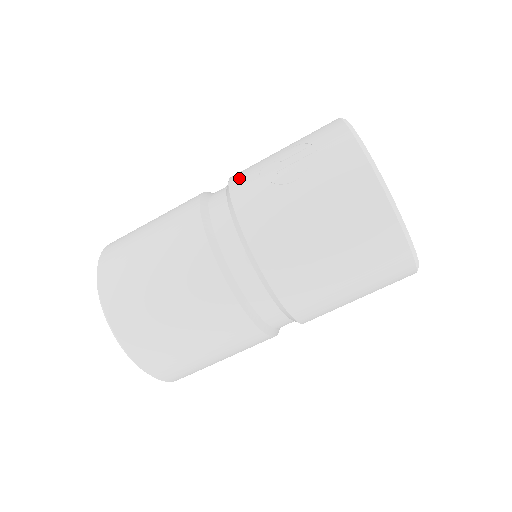
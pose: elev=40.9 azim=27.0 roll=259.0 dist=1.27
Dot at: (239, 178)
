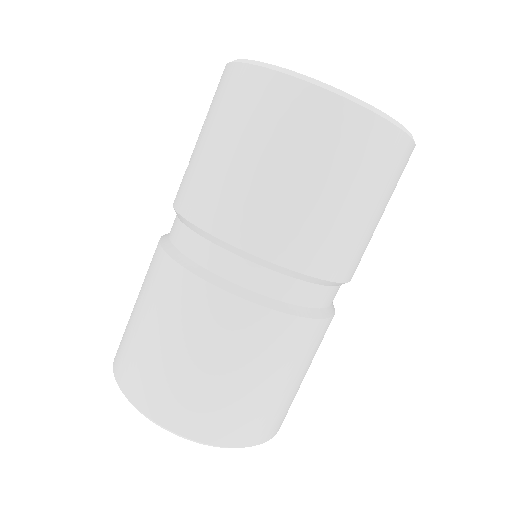
Dot at: occluded
